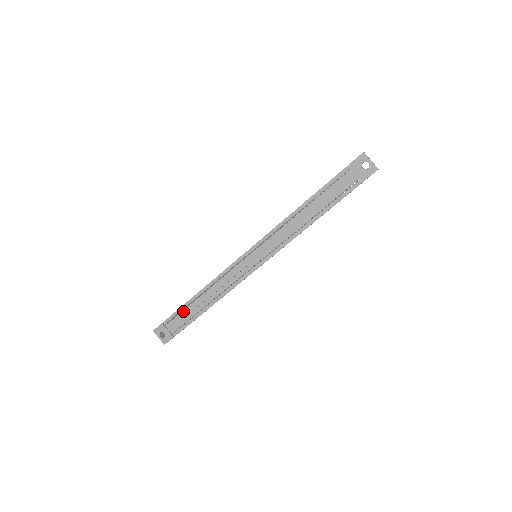
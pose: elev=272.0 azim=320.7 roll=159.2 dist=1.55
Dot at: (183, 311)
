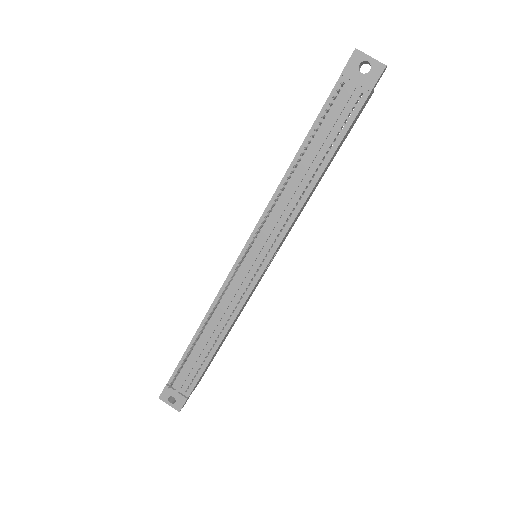
Dot at: (187, 361)
